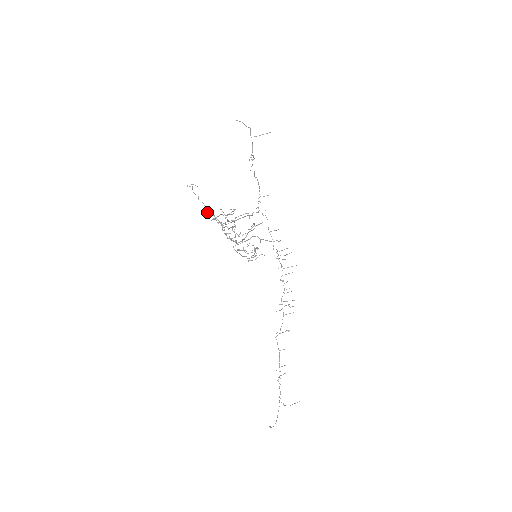
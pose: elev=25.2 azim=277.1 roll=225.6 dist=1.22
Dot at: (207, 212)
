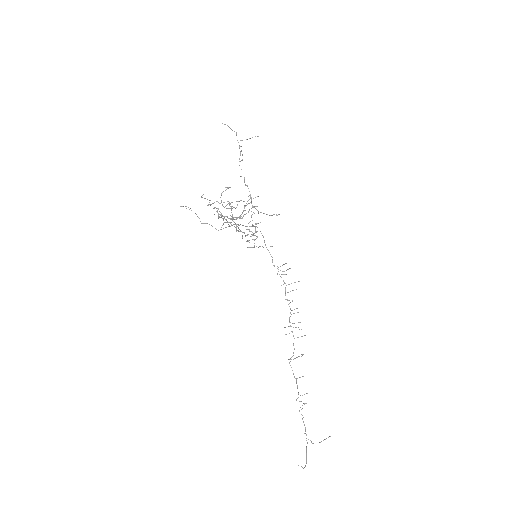
Dot at: (202, 223)
